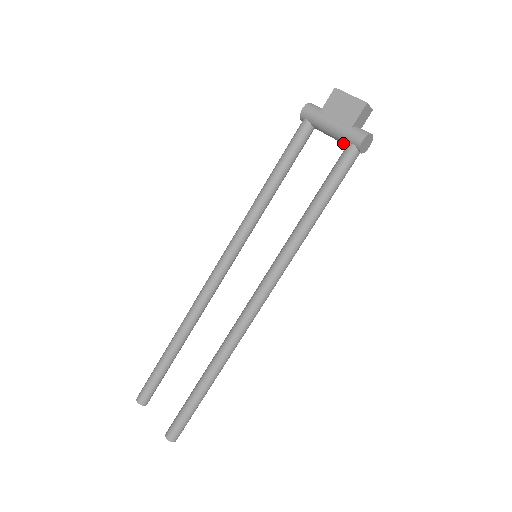
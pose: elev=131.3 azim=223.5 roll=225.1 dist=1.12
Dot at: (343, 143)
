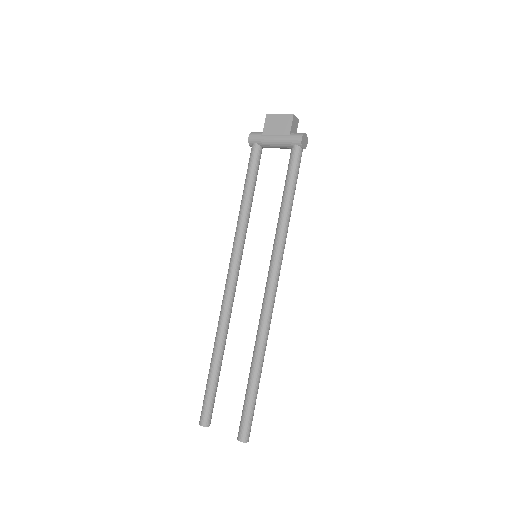
Dot at: (288, 148)
